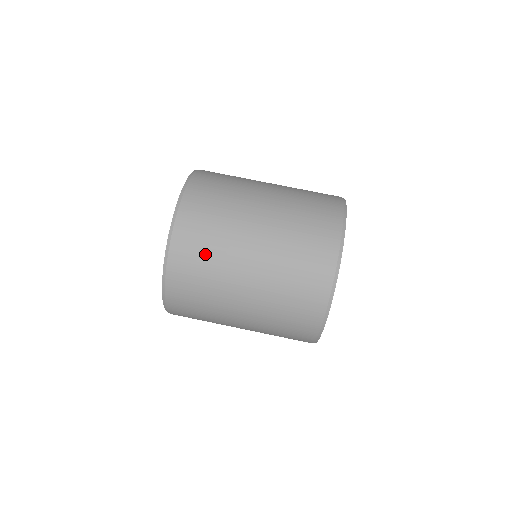
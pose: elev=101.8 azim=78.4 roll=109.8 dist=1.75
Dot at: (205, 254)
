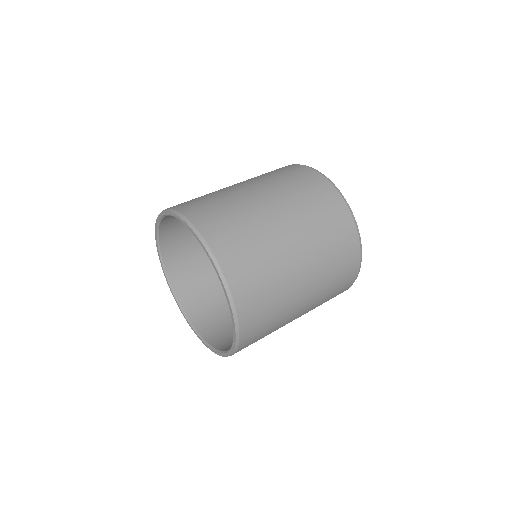
Dot at: occluded
